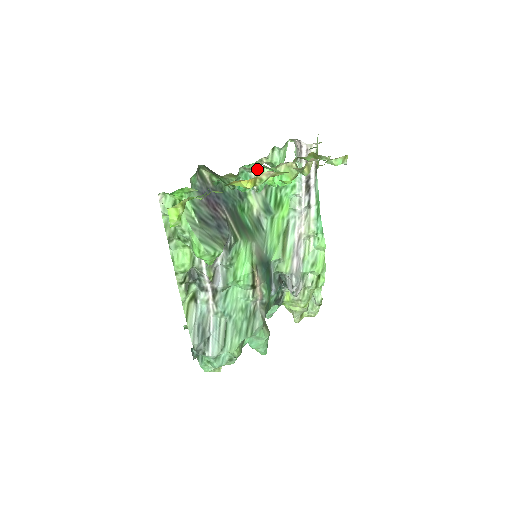
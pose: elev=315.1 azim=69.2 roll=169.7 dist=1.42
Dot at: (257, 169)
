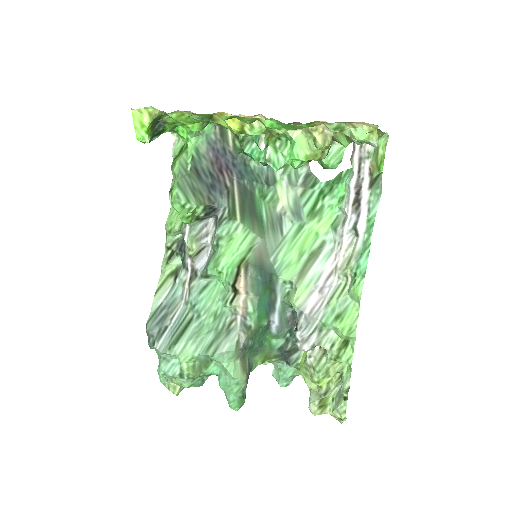
Dot at: (279, 140)
